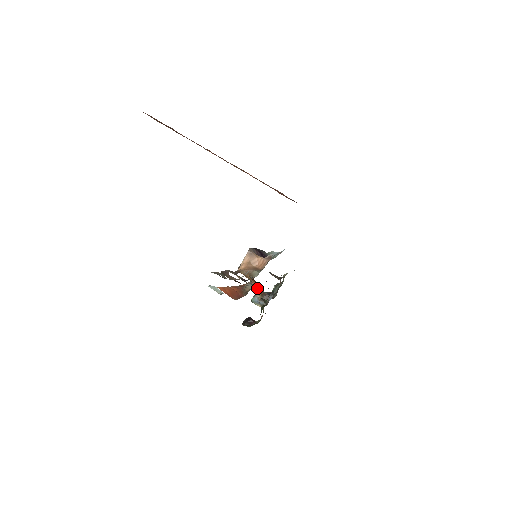
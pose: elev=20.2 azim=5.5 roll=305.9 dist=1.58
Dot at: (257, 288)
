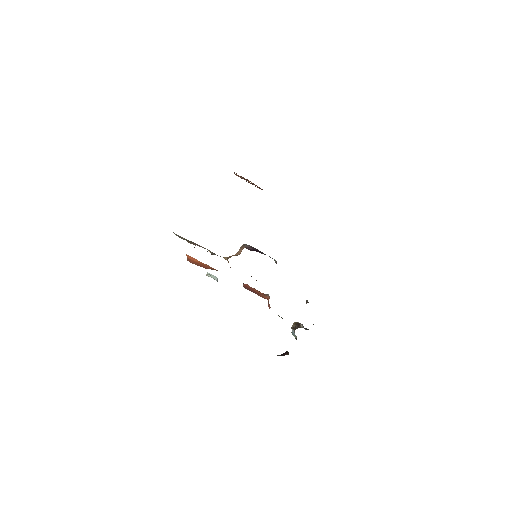
Dot at: (264, 295)
